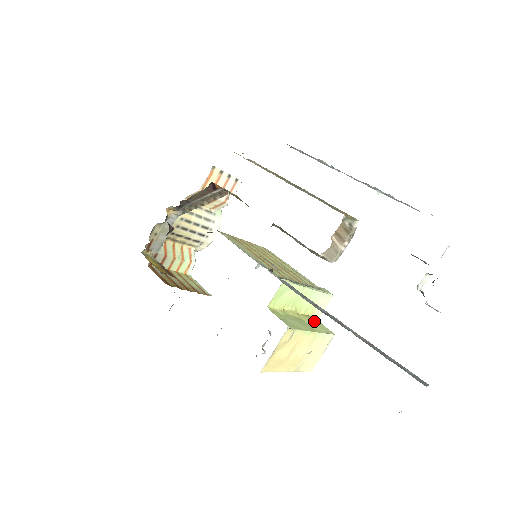
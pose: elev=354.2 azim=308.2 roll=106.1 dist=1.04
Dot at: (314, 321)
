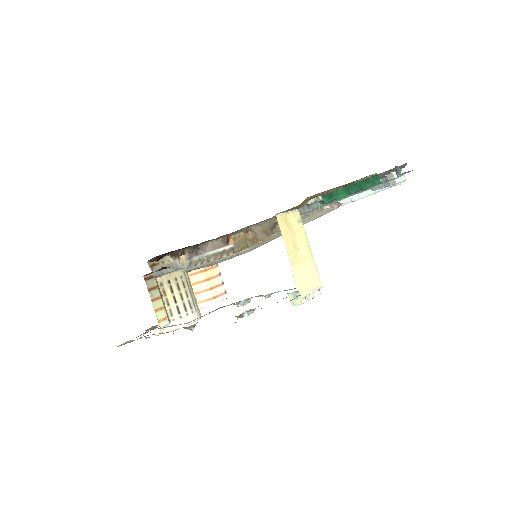
Dot at: occluded
